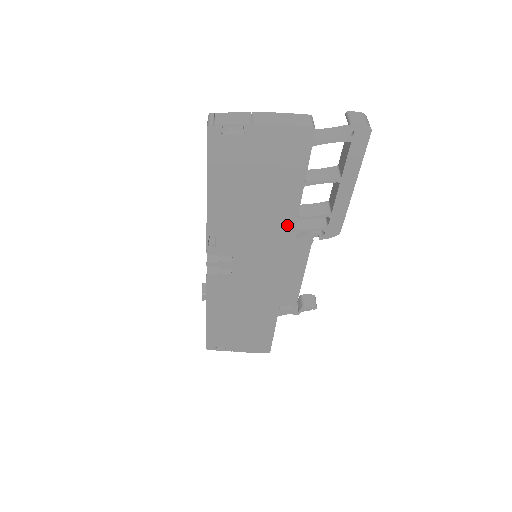
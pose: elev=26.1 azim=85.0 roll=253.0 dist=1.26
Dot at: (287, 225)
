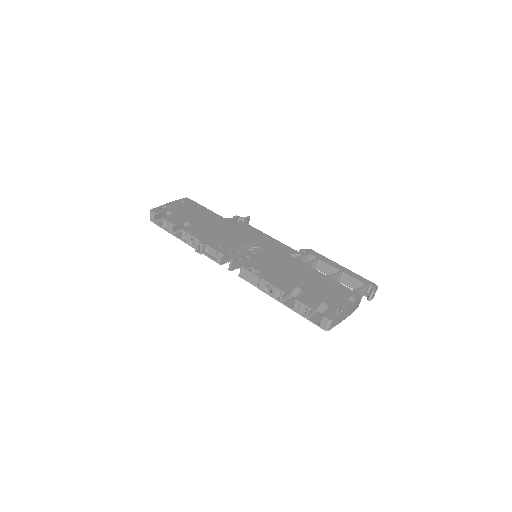
Dot at: occluded
